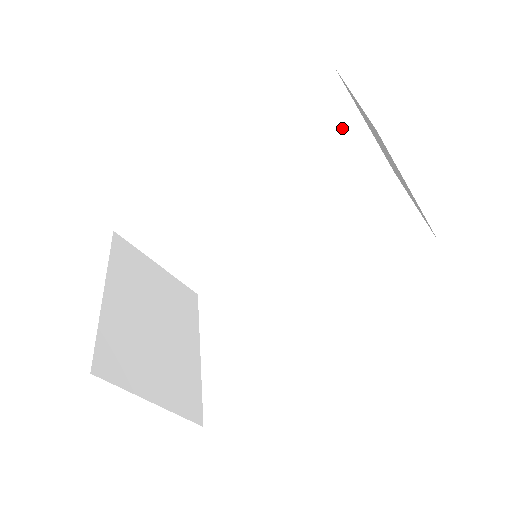
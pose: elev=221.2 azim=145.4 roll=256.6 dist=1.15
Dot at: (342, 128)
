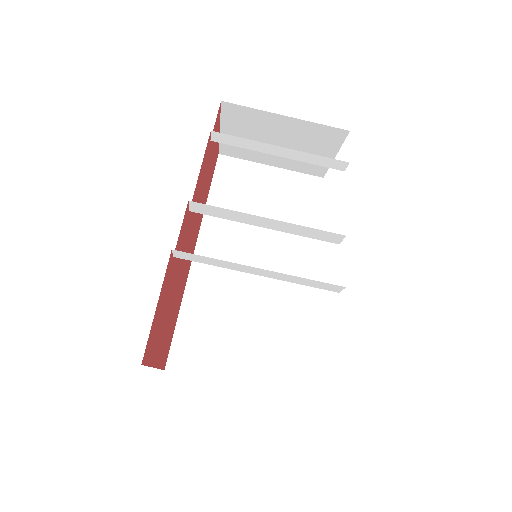
Dot at: (257, 178)
